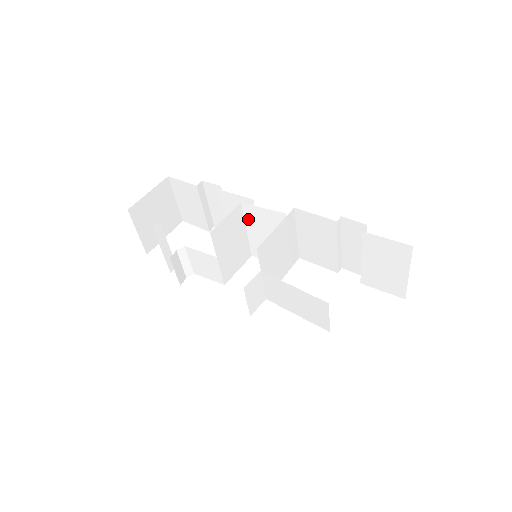
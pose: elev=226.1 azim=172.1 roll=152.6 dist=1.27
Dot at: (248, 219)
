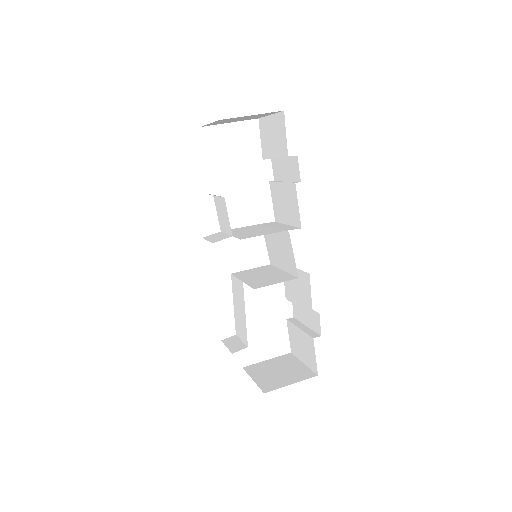
Dot at: (282, 234)
